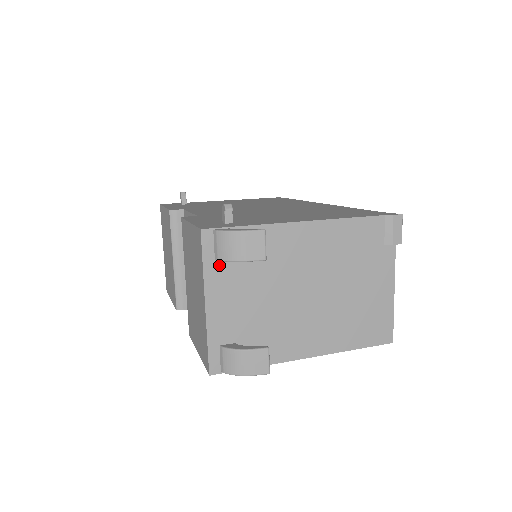
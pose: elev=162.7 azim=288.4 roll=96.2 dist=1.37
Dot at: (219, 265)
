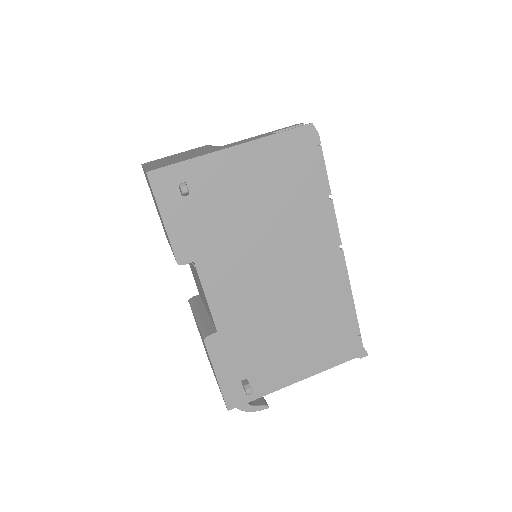
Dot at: occluded
